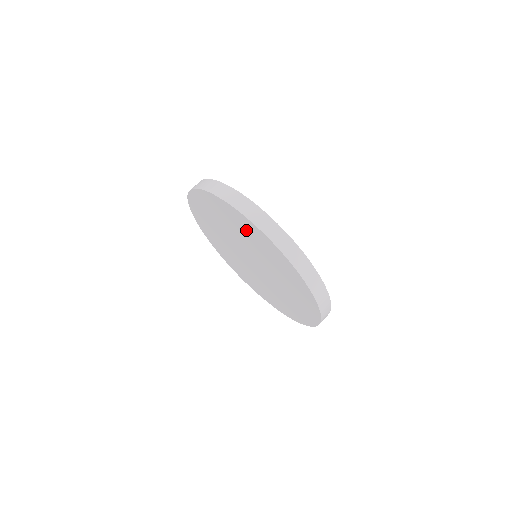
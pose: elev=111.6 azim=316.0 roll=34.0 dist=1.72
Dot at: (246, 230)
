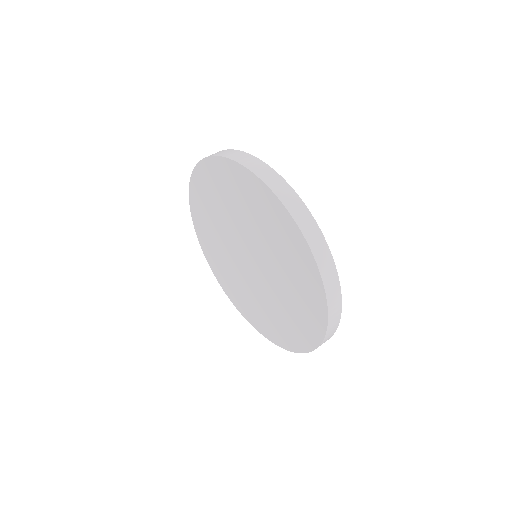
Dot at: (223, 187)
